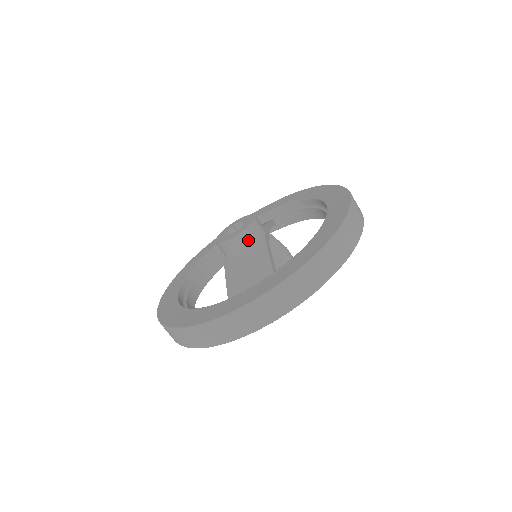
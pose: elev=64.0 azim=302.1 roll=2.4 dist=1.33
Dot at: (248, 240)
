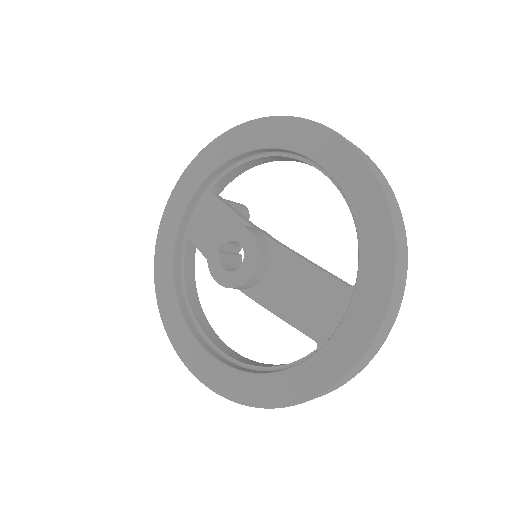
Dot at: (266, 261)
